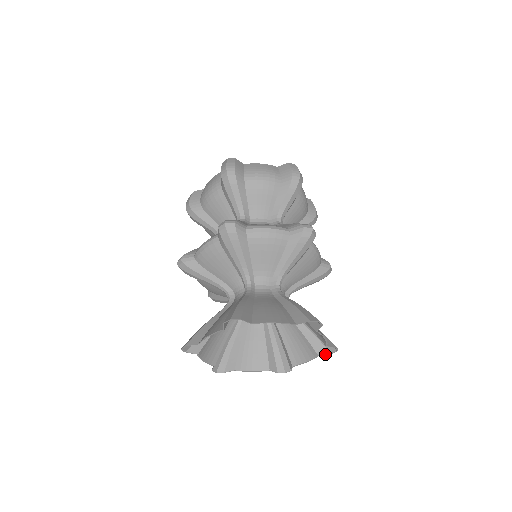
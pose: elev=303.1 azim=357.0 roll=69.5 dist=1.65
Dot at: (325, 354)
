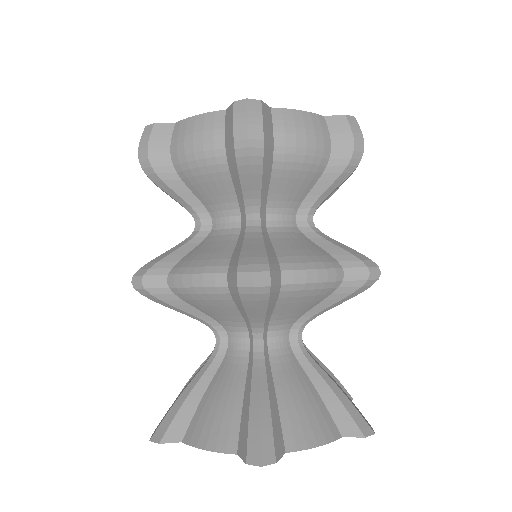
Dot at: occluded
